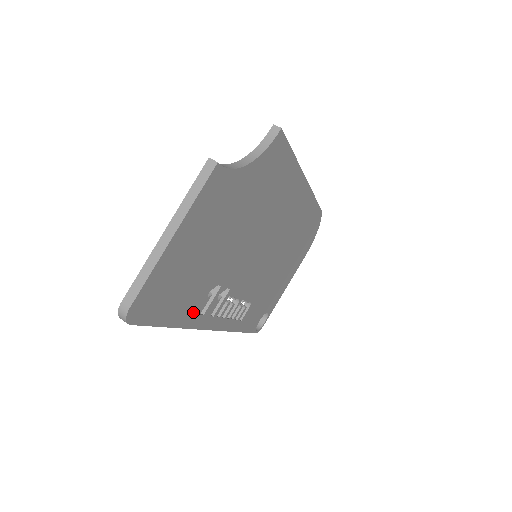
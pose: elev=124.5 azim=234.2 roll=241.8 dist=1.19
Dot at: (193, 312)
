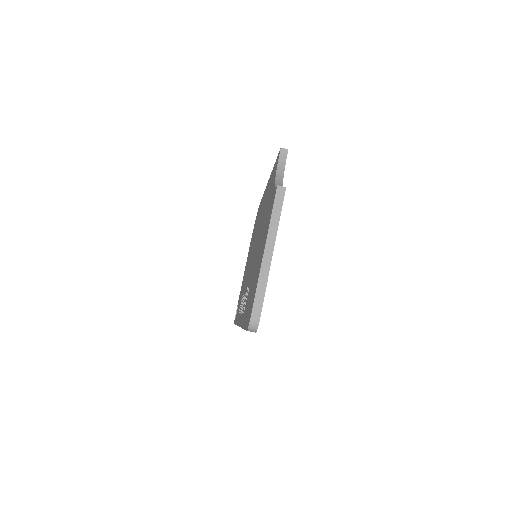
Dot at: occluded
